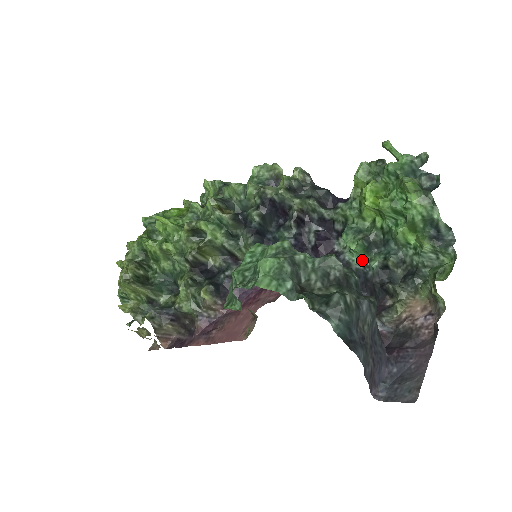
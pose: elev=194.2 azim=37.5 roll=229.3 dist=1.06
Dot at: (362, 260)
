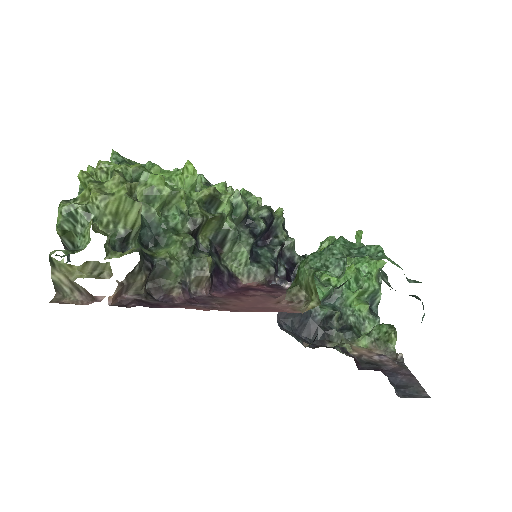
Dot at: occluded
